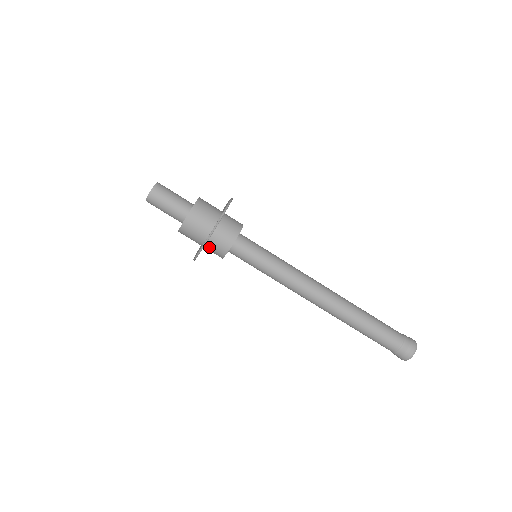
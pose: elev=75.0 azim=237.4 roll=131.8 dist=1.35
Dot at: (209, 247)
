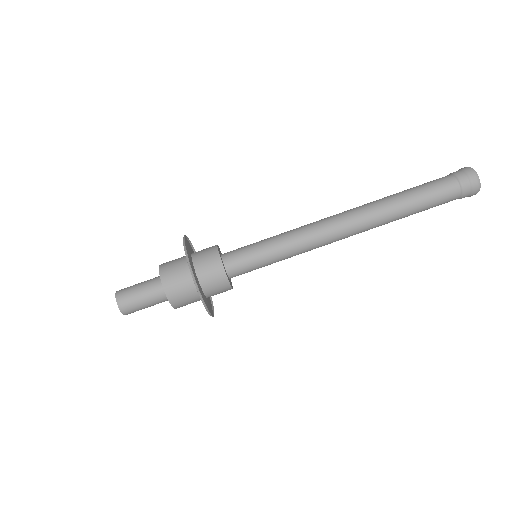
Dot at: (208, 287)
